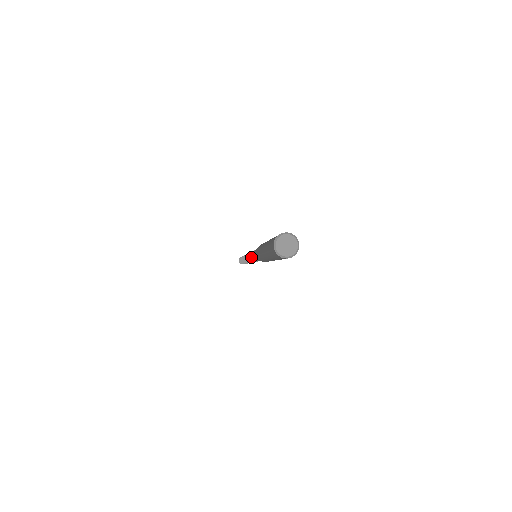
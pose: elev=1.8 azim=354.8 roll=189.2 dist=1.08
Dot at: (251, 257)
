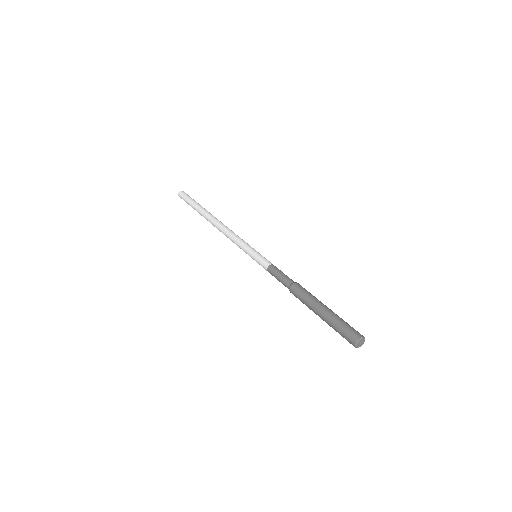
Dot at: (258, 260)
